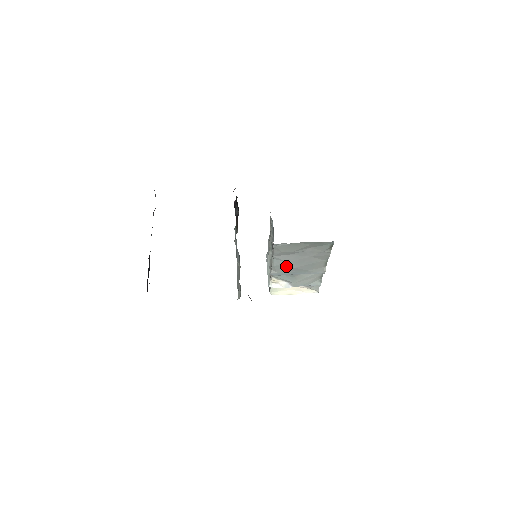
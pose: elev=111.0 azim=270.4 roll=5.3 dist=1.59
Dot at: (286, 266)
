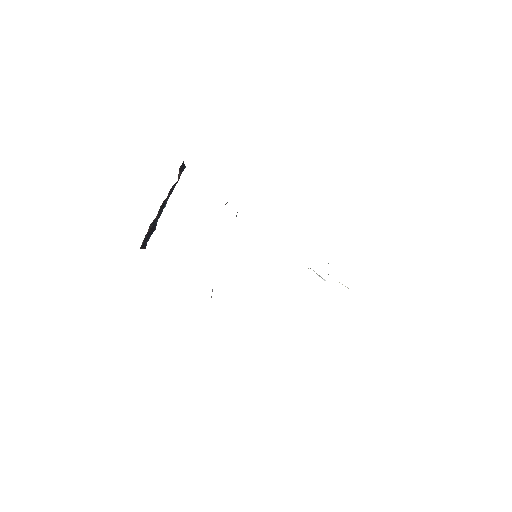
Dot at: occluded
